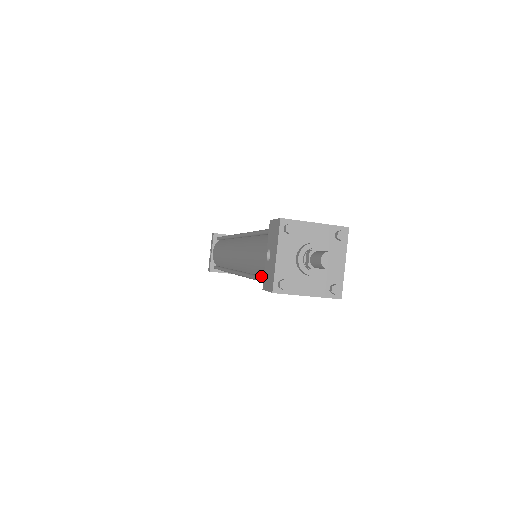
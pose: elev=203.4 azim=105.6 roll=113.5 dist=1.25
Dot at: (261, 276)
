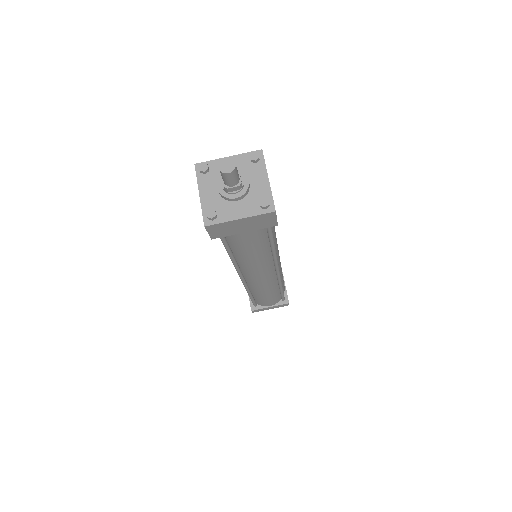
Dot at: occluded
